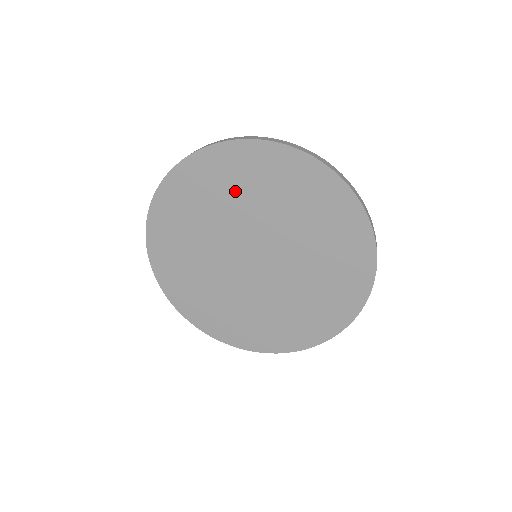
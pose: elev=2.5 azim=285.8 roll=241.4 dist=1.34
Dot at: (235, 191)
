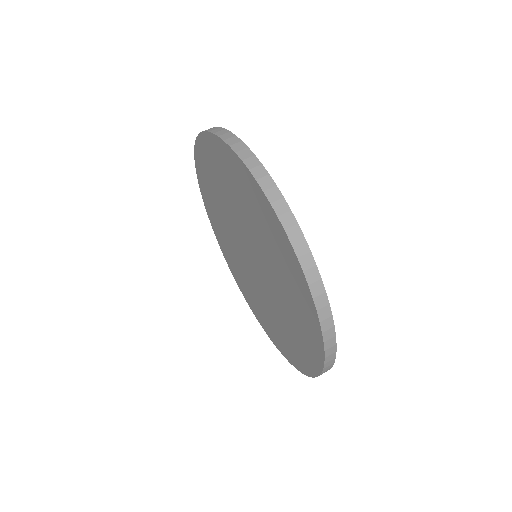
Dot at: (234, 192)
